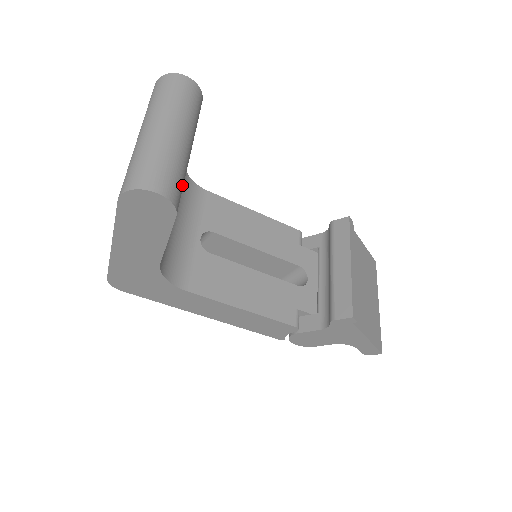
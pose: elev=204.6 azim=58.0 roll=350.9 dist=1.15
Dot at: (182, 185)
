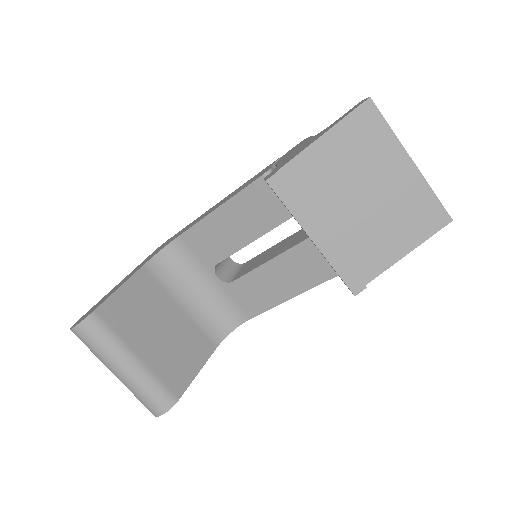
Dot at: (160, 387)
